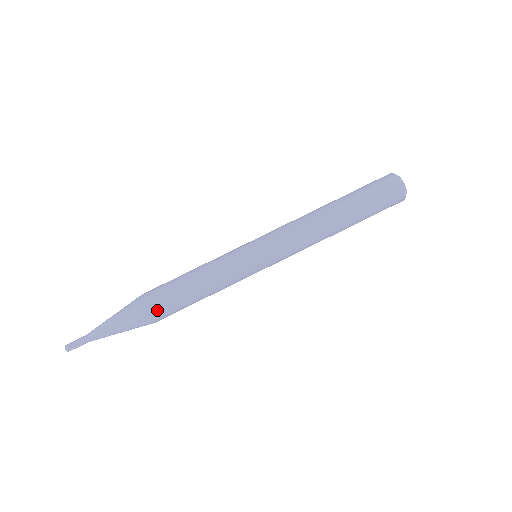
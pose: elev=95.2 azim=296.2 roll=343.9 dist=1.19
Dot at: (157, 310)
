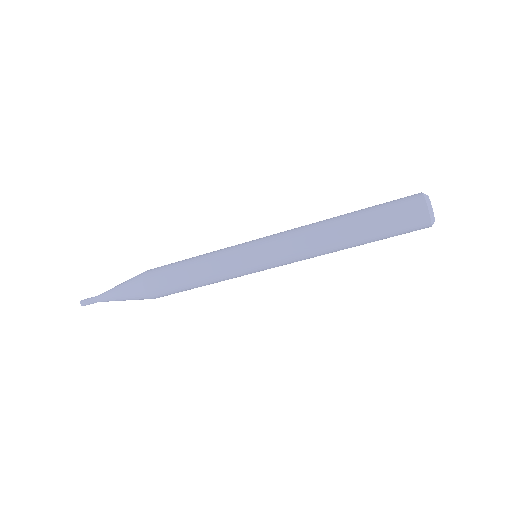
Dot at: (154, 290)
